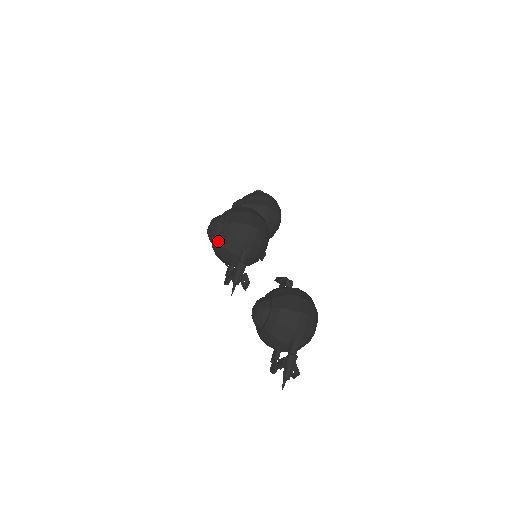
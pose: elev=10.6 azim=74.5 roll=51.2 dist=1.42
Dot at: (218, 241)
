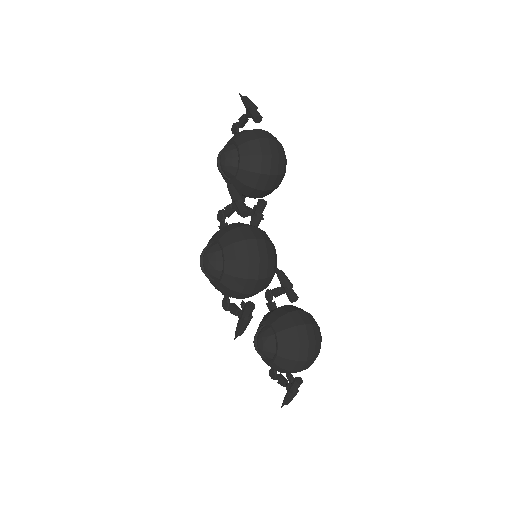
Dot at: (216, 286)
